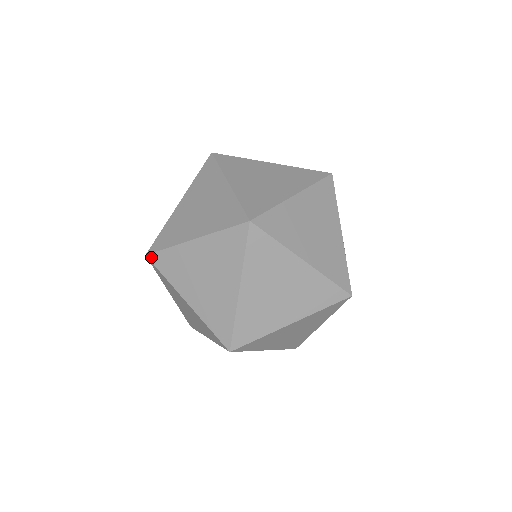
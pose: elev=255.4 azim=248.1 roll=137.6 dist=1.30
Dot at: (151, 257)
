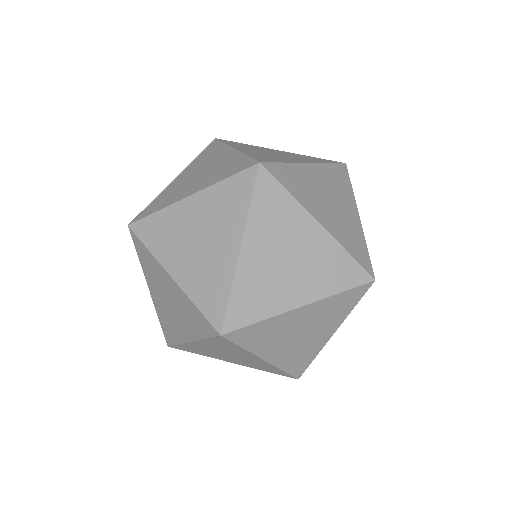
Dot at: occluded
